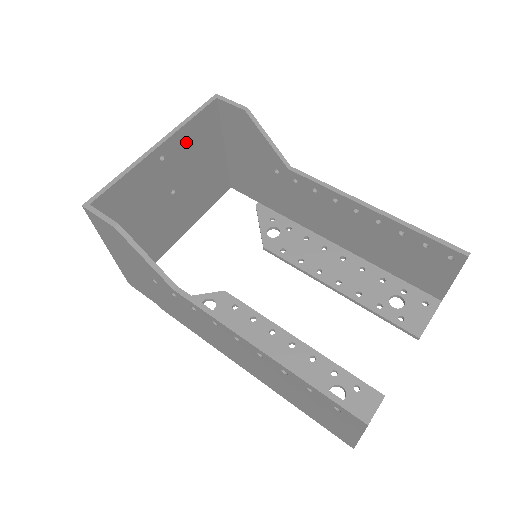
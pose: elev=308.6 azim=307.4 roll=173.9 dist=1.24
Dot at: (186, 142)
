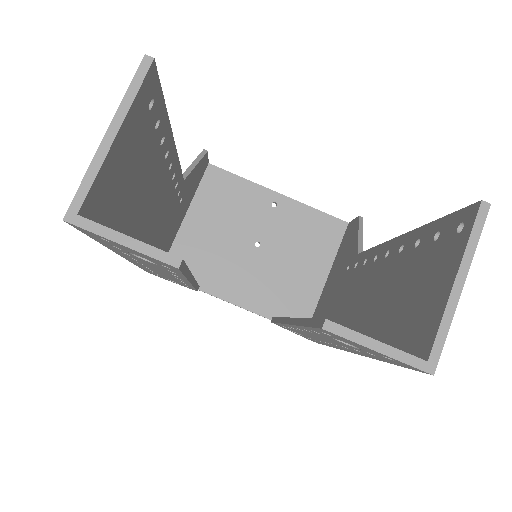
Dot at: (300, 221)
